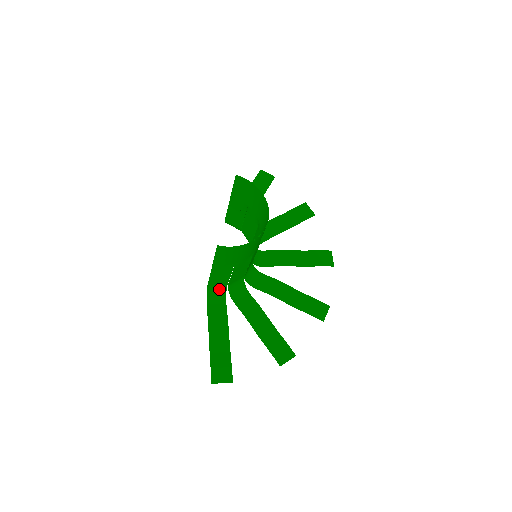
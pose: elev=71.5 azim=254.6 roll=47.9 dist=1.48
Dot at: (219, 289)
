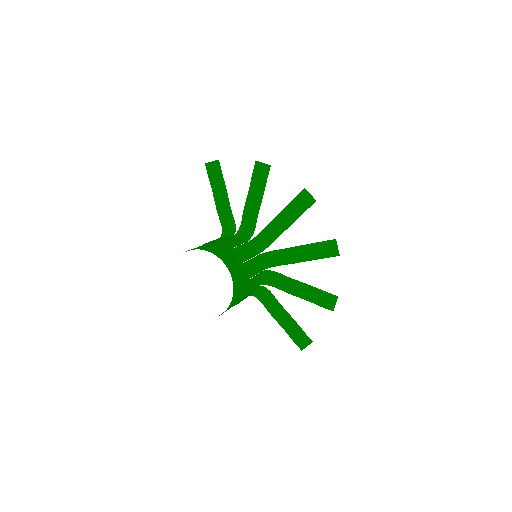
Dot at: (257, 290)
